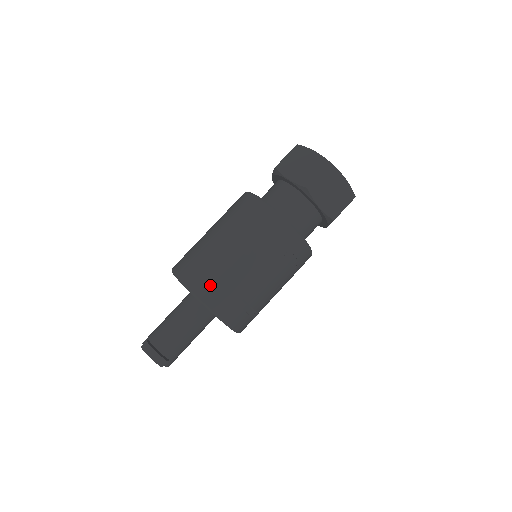
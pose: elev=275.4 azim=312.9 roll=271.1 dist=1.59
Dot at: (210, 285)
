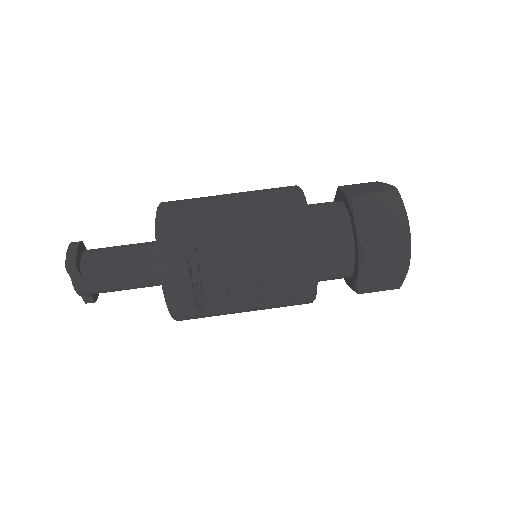
Dot at: (179, 211)
